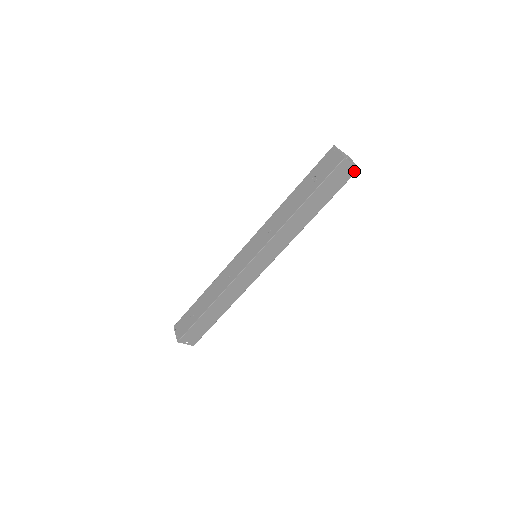
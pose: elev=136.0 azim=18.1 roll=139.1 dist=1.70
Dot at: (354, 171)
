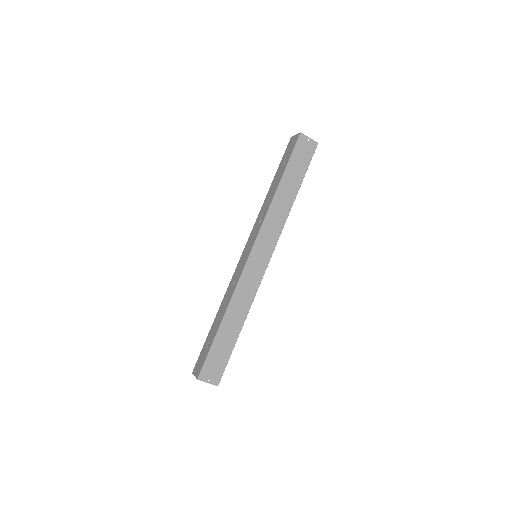
Dot at: (314, 146)
